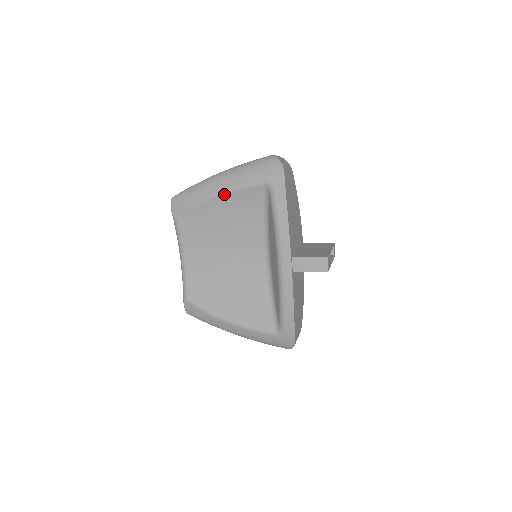
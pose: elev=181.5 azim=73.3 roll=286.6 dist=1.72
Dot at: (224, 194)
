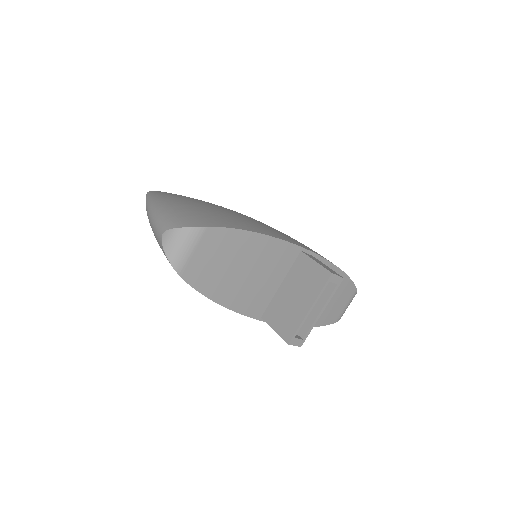
Dot at: occluded
